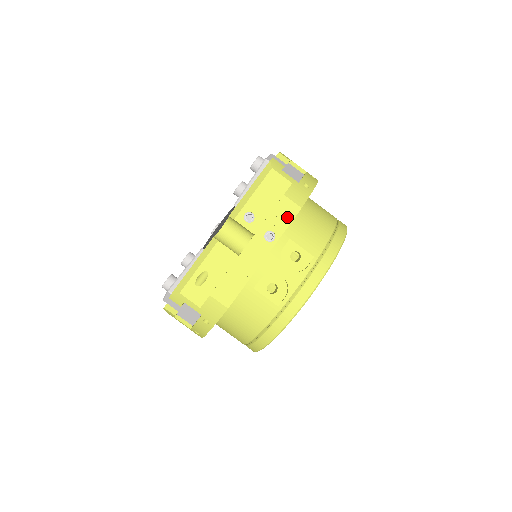
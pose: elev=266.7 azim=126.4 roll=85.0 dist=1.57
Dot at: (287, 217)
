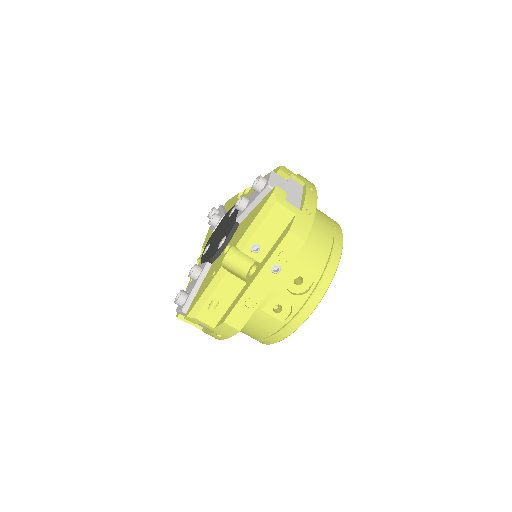
Dot at: (292, 251)
